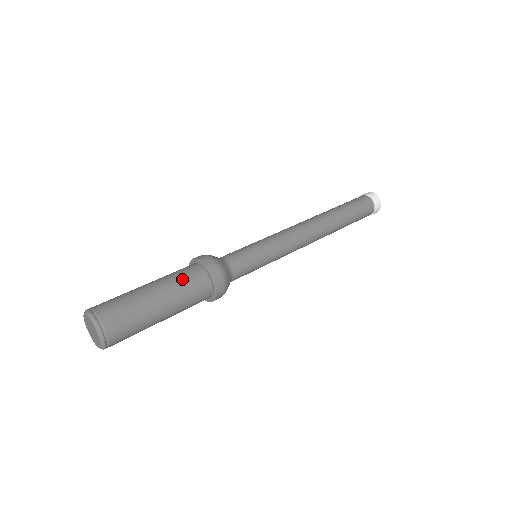
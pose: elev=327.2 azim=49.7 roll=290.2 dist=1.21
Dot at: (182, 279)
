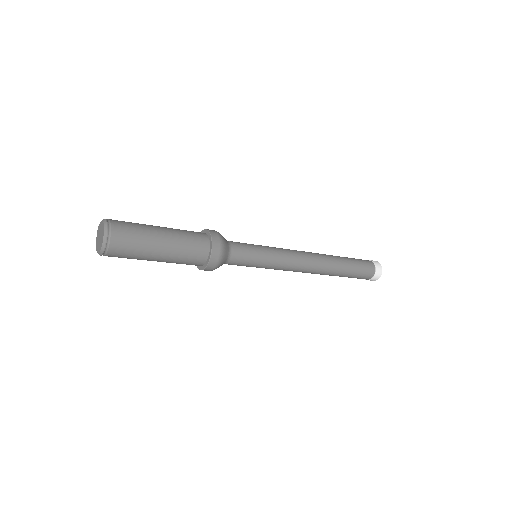
Dot at: occluded
